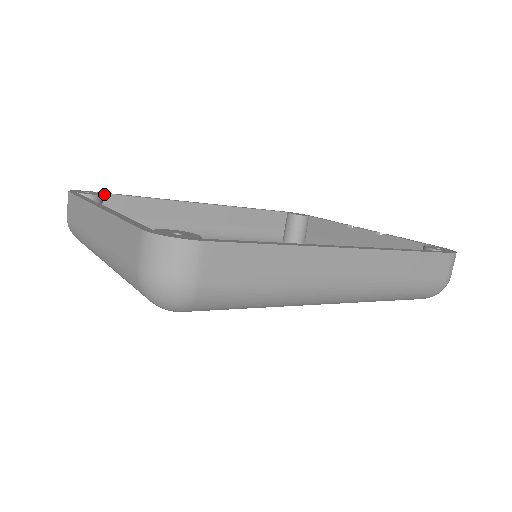
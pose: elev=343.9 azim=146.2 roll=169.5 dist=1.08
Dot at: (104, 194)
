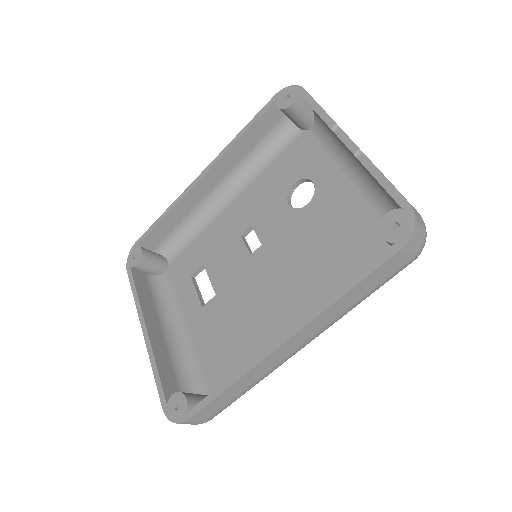
Dot at: (142, 241)
